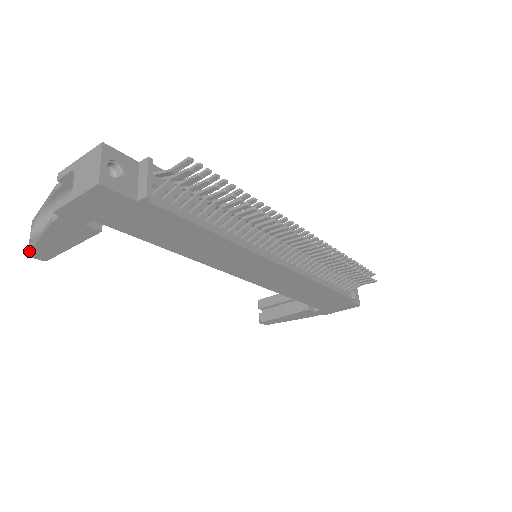
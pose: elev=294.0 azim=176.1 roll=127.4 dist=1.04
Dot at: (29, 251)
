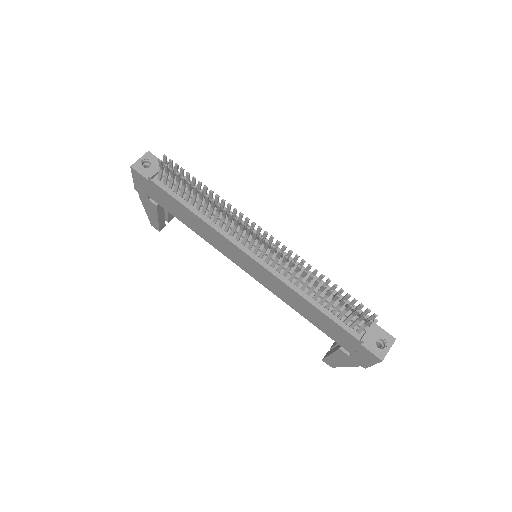
Dot at: (150, 221)
